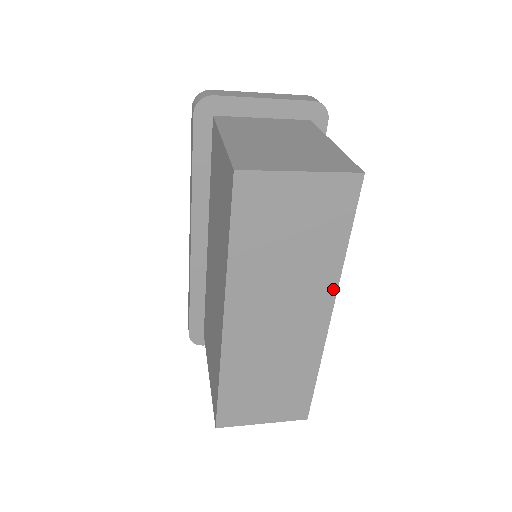
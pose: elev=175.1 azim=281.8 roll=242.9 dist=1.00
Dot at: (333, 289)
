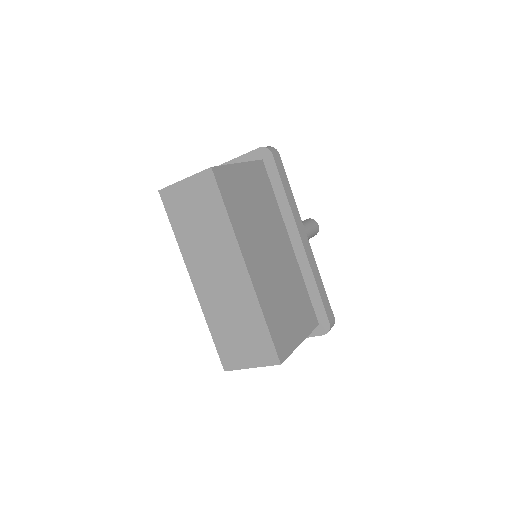
Dot at: (236, 245)
